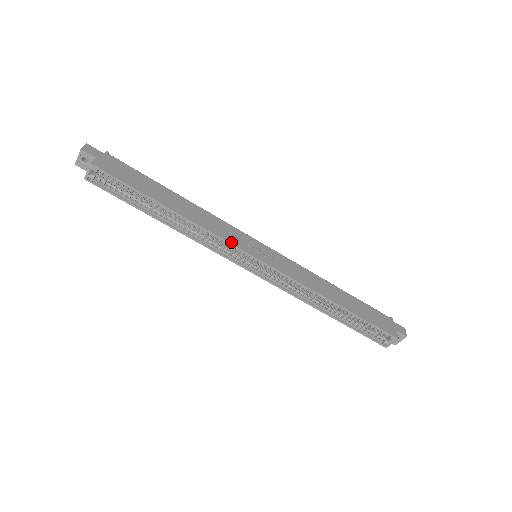
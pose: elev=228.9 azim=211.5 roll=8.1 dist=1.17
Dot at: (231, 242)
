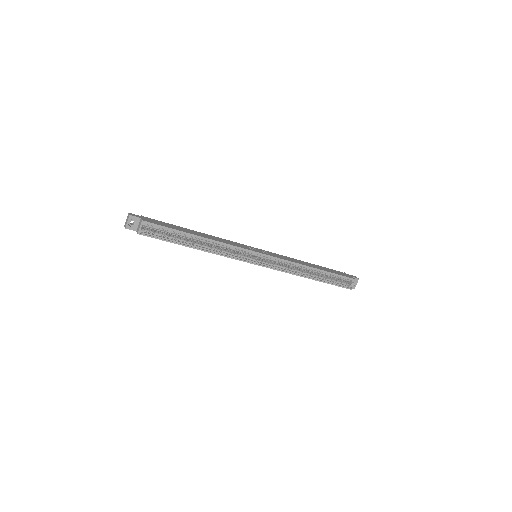
Dot at: (242, 247)
